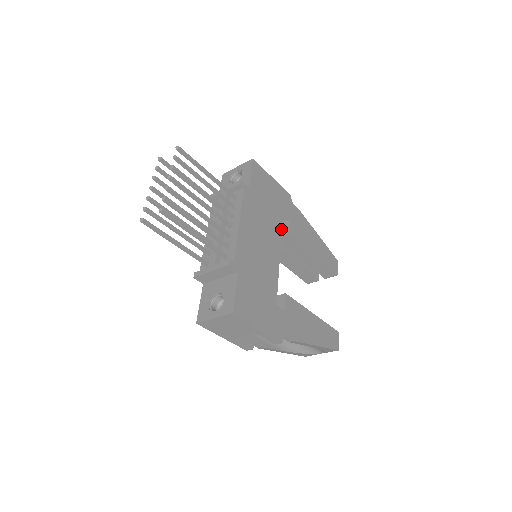
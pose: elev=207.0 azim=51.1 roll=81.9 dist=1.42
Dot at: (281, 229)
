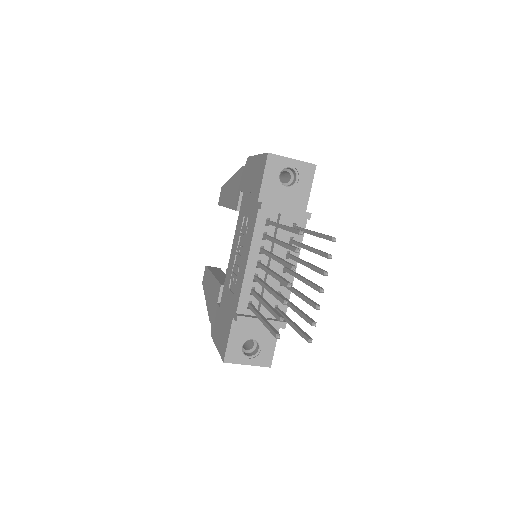
Dot at: occluded
